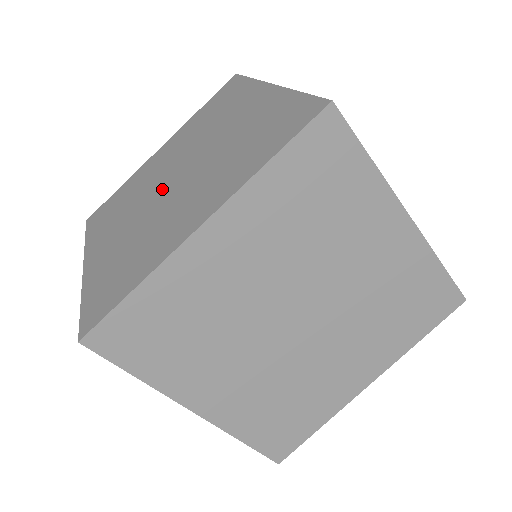
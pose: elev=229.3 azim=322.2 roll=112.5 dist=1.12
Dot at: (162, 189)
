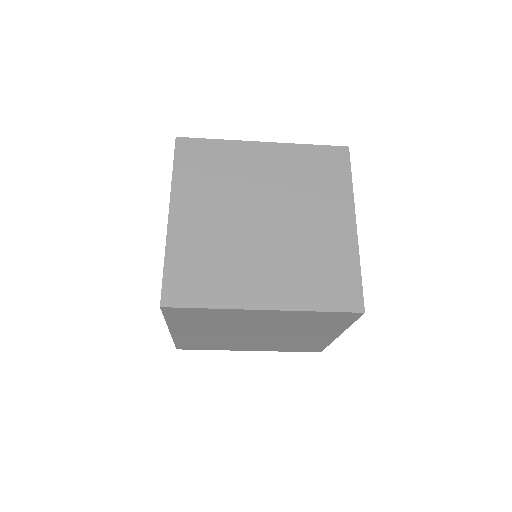
Dot at: occluded
